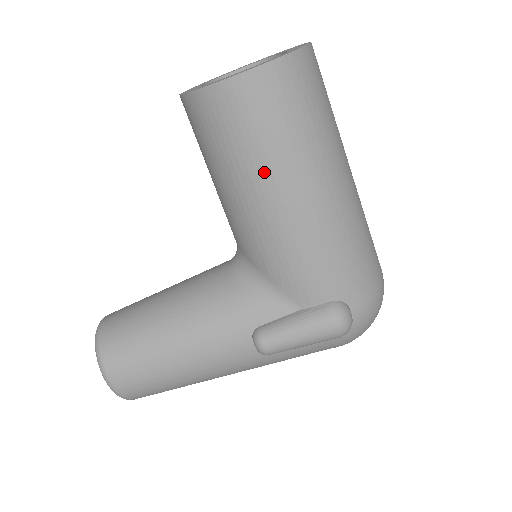
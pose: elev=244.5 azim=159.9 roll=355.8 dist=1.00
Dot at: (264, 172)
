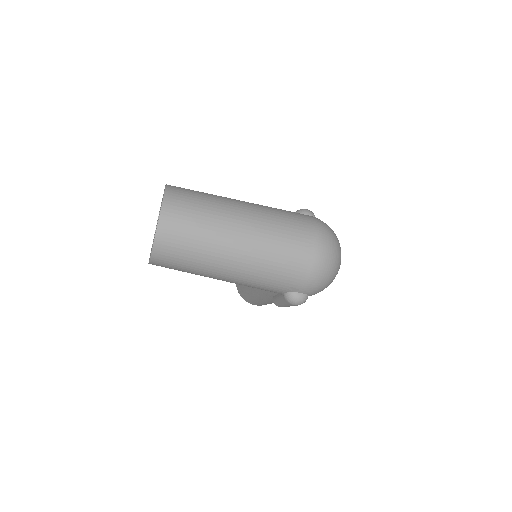
Dot at: occluded
